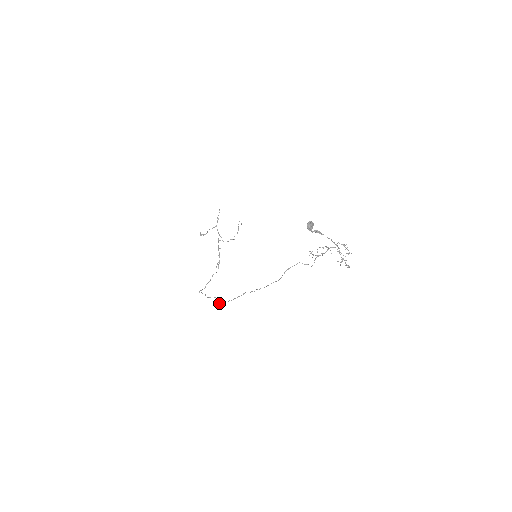
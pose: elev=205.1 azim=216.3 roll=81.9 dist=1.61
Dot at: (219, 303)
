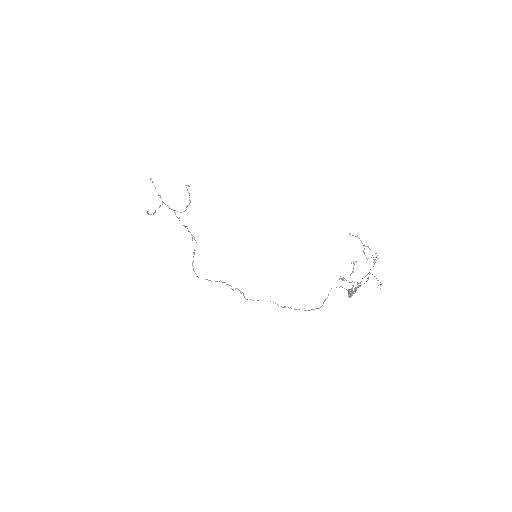
Dot at: (233, 290)
